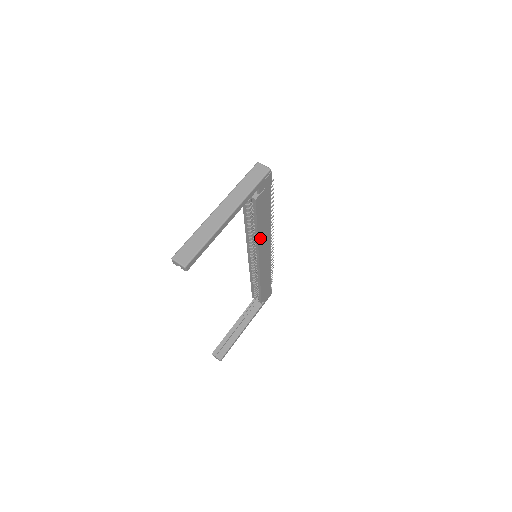
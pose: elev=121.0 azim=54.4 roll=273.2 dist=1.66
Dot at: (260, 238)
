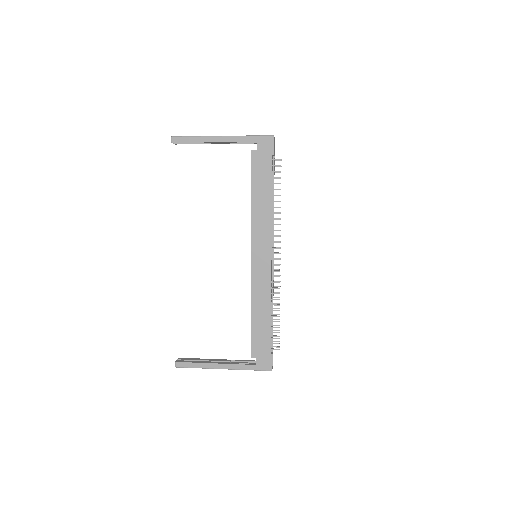
Dot at: (255, 216)
